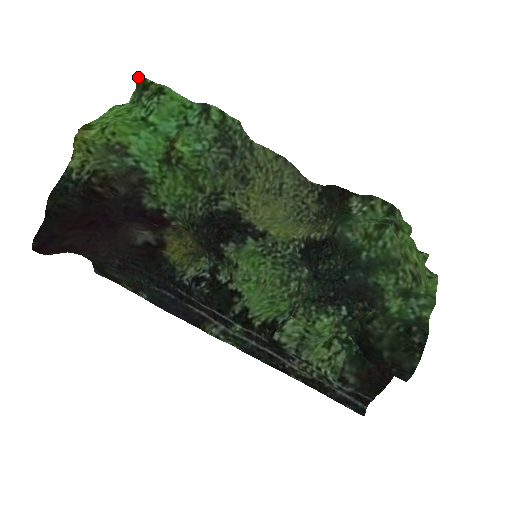
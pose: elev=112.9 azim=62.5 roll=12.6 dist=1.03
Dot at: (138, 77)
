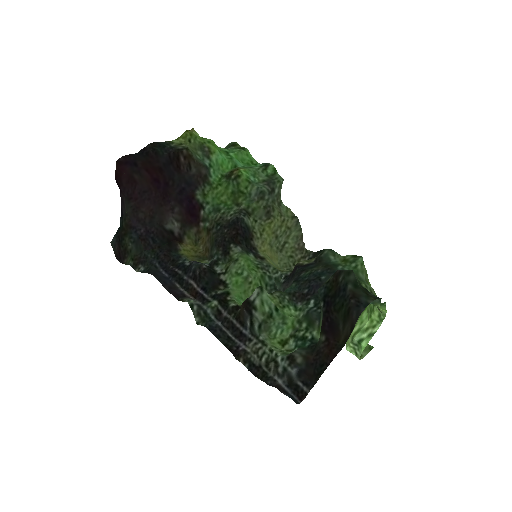
Dot at: (231, 142)
